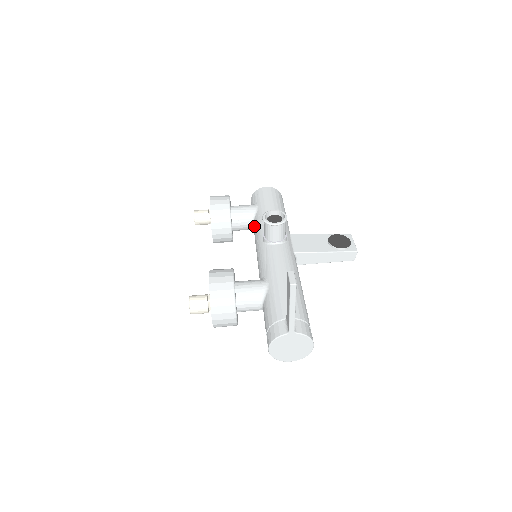
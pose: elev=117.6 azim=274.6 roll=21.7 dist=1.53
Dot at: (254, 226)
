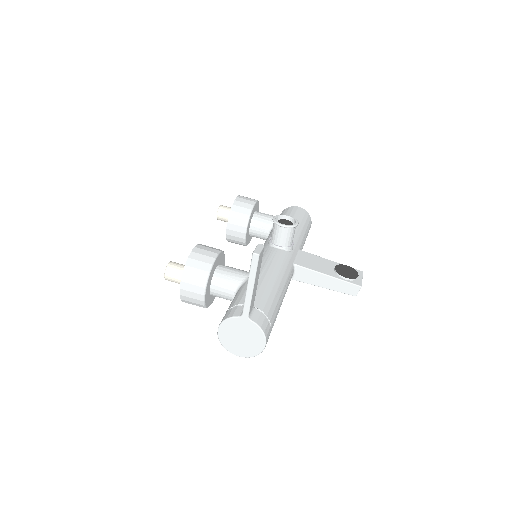
Dot at: occluded
